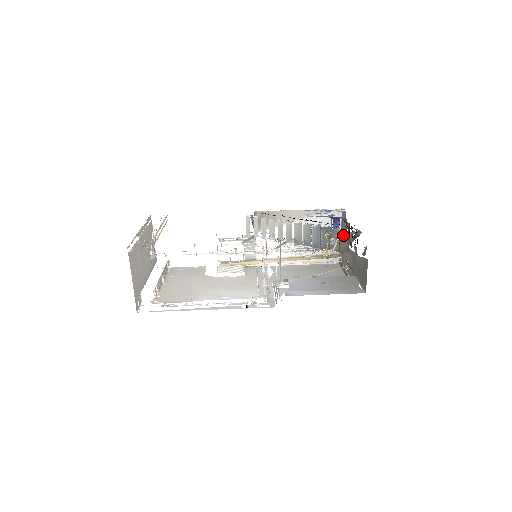
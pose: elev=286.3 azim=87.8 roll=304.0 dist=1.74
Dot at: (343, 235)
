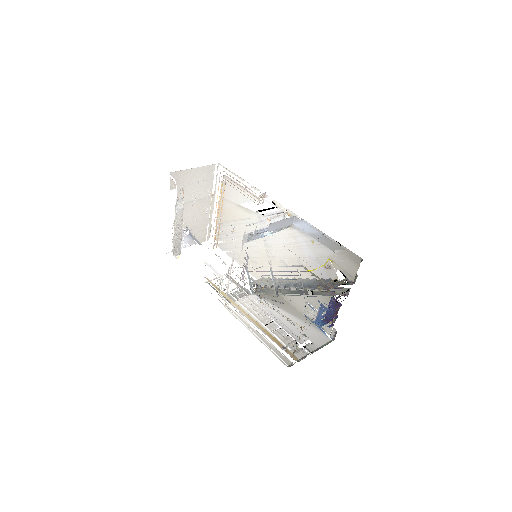
Dot at: (337, 281)
